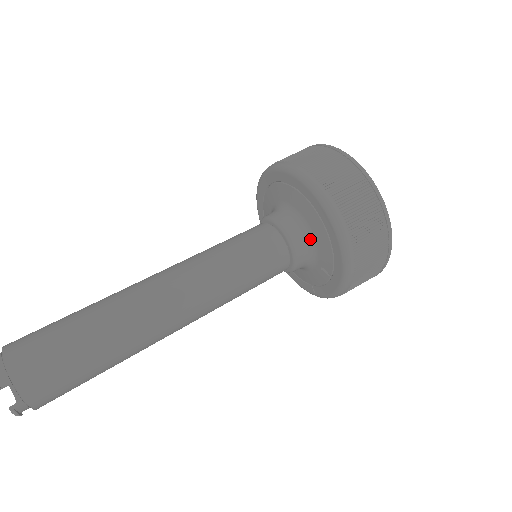
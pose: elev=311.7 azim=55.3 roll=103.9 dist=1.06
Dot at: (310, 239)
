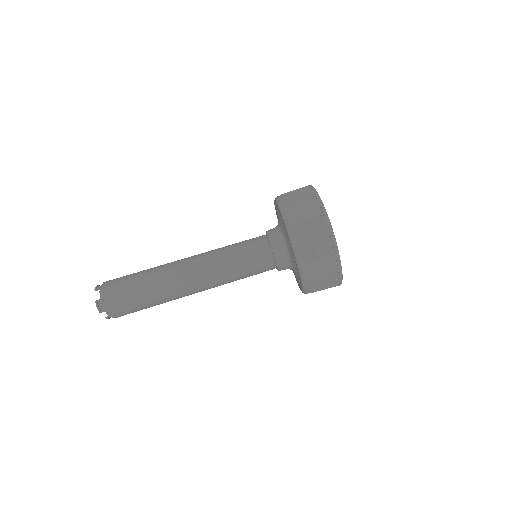
Dot at: (290, 265)
